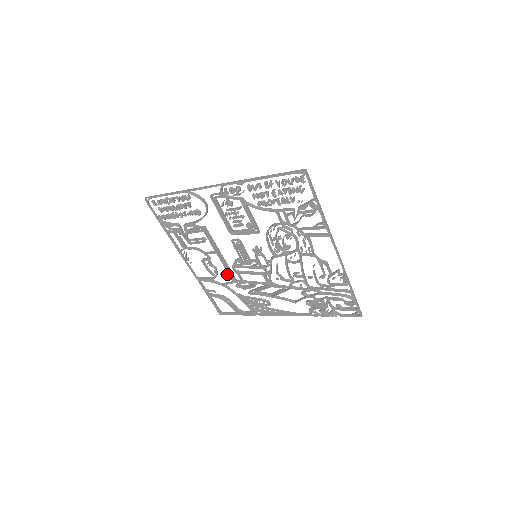
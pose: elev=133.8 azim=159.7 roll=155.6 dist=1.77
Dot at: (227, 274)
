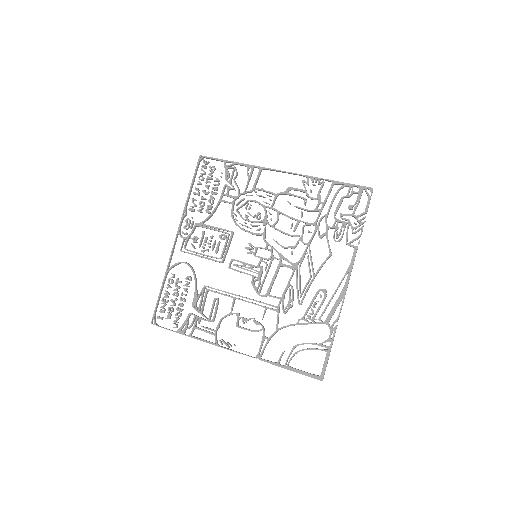
Dot at: occluded
